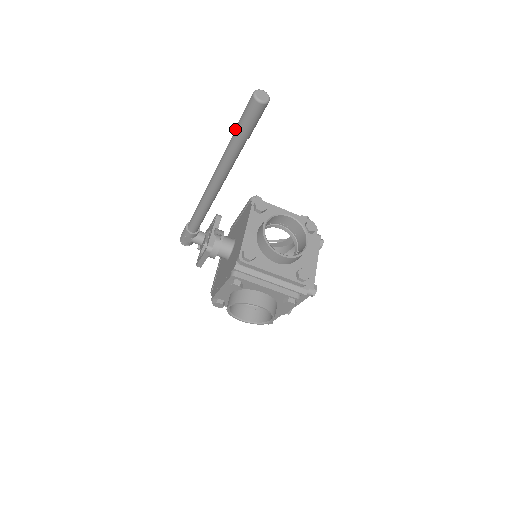
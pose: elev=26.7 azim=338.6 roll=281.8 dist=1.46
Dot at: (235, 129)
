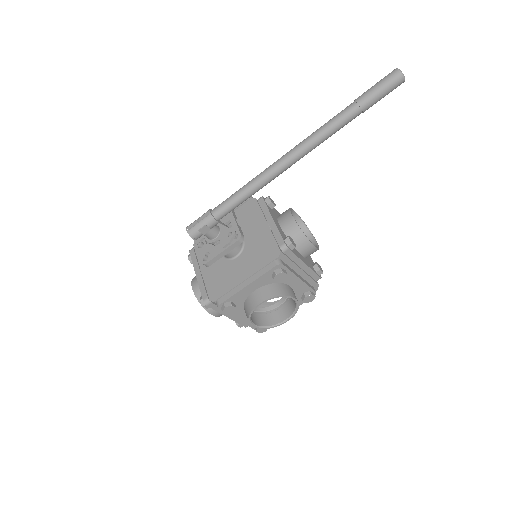
Dot at: (359, 100)
